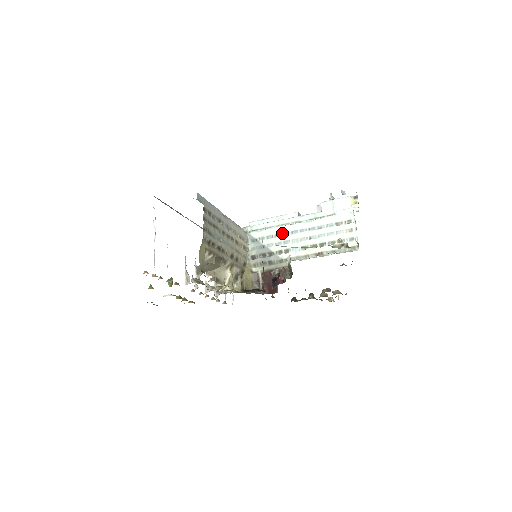
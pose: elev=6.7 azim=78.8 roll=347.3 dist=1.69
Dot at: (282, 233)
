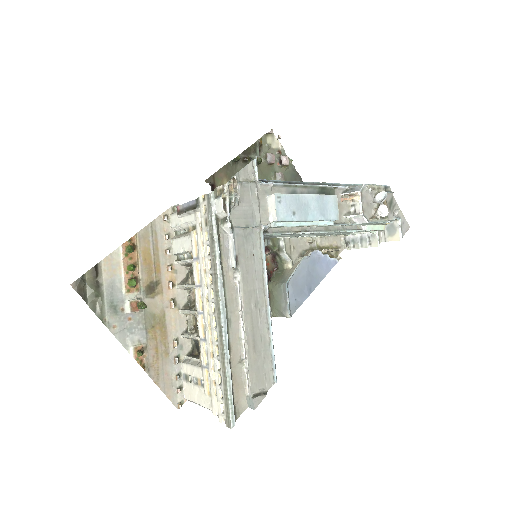
Dot at: occluded
